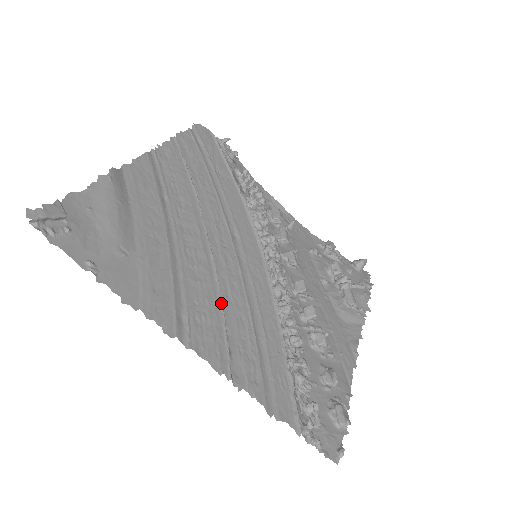
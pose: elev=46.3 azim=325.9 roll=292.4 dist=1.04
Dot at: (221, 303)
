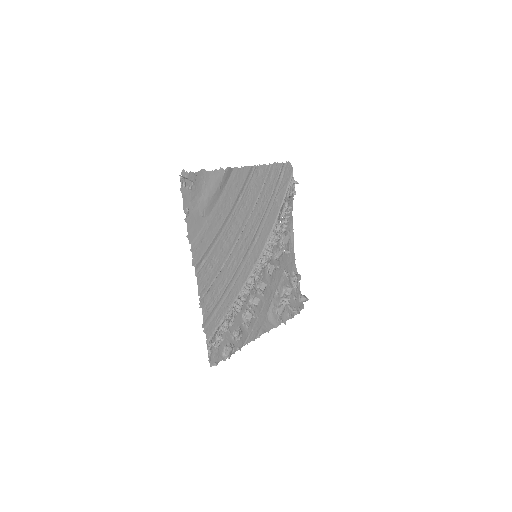
Dot at: (223, 267)
